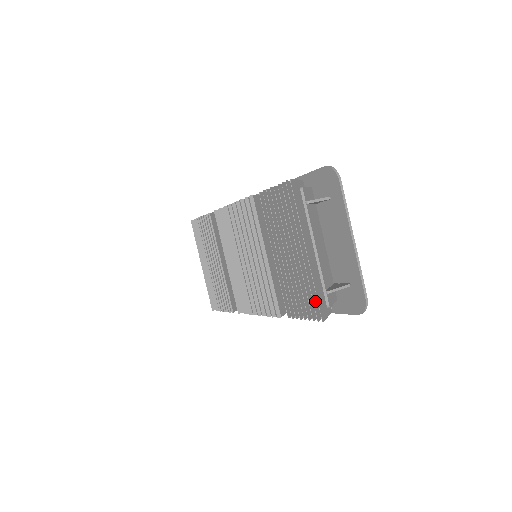
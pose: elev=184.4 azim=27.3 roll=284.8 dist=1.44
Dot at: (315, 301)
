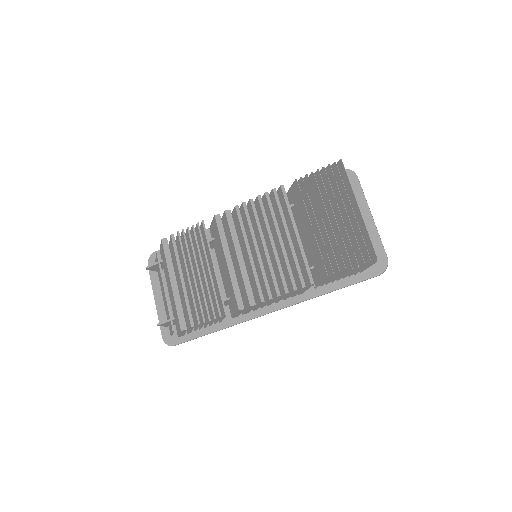
Dot at: (363, 250)
